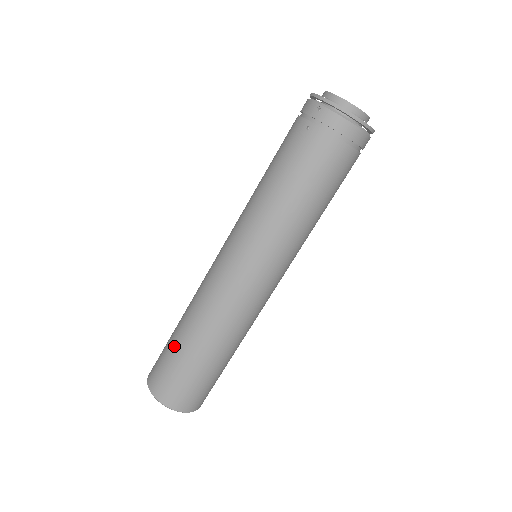
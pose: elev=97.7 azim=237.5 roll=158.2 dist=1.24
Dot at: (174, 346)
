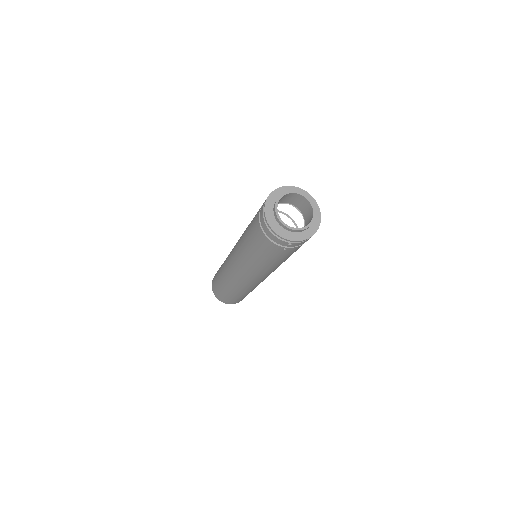
Dot at: occluded
